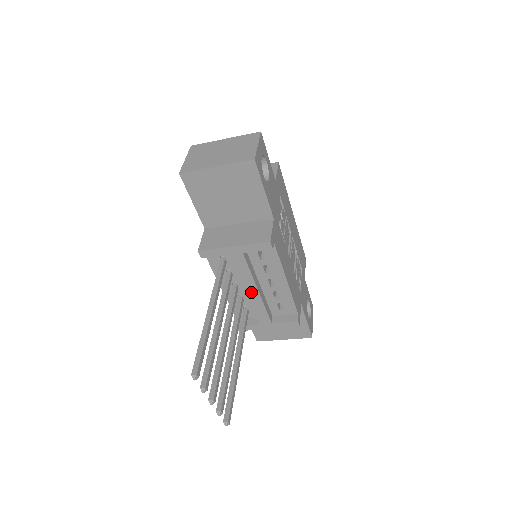
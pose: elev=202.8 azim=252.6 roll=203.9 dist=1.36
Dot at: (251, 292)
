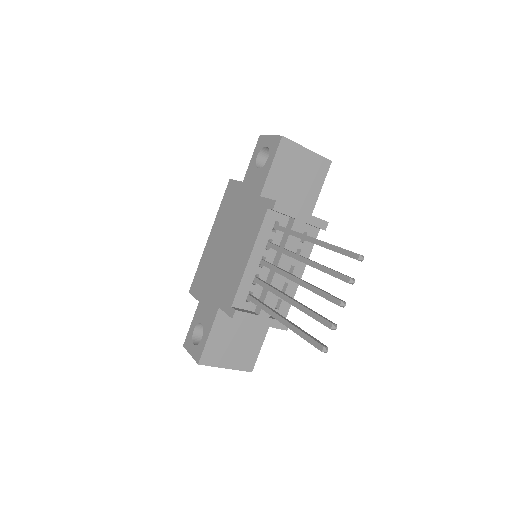
Dot at: occluded
